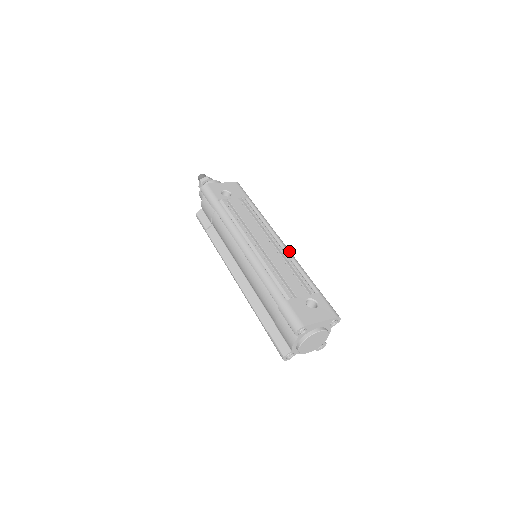
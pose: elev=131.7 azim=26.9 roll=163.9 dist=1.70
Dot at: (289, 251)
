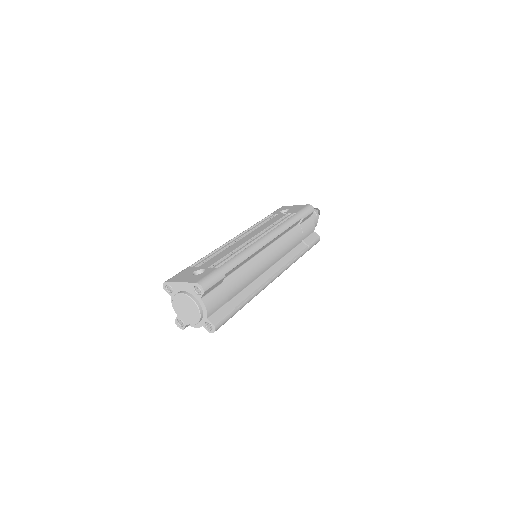
Dot at: (255, 243)
